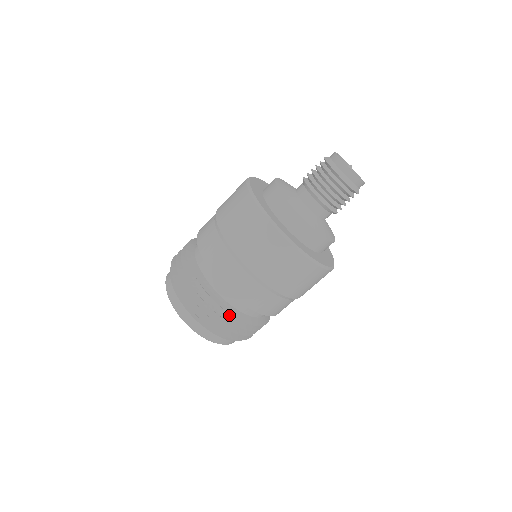
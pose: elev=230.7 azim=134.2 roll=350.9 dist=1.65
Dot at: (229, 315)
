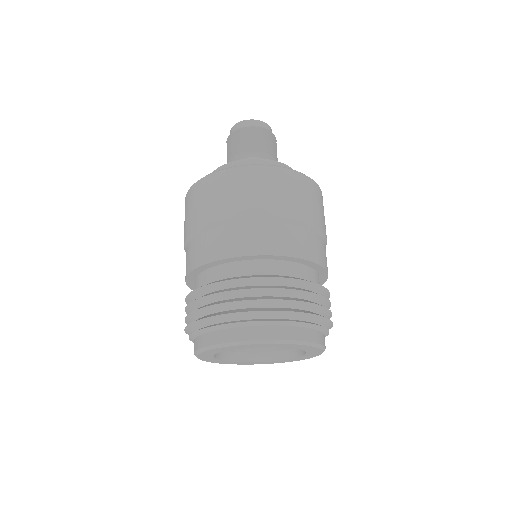
Dot at: (256, 286)
